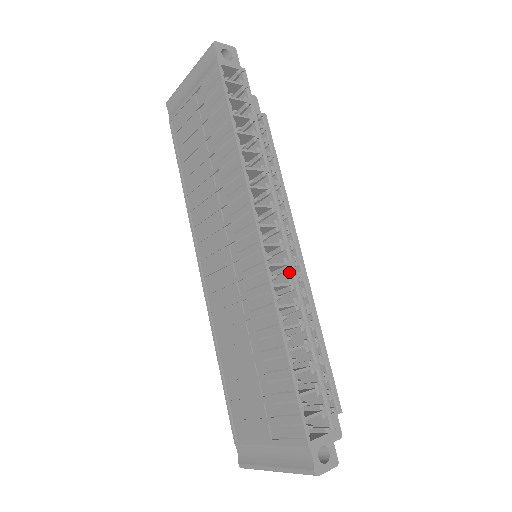
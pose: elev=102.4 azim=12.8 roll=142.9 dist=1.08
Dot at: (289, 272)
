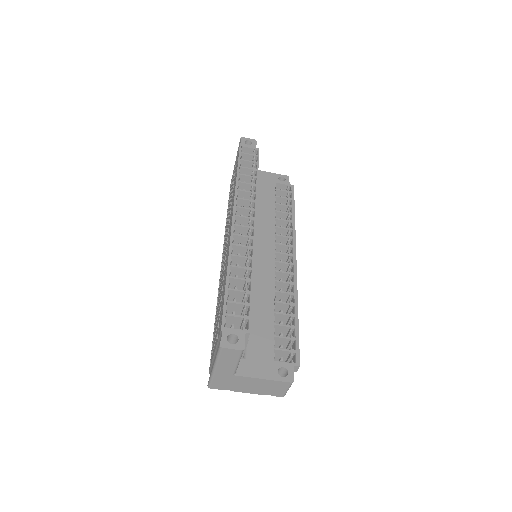
Dot at: (252, 244)
